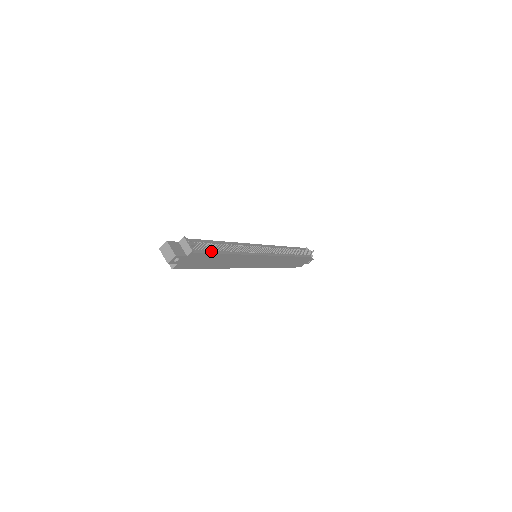
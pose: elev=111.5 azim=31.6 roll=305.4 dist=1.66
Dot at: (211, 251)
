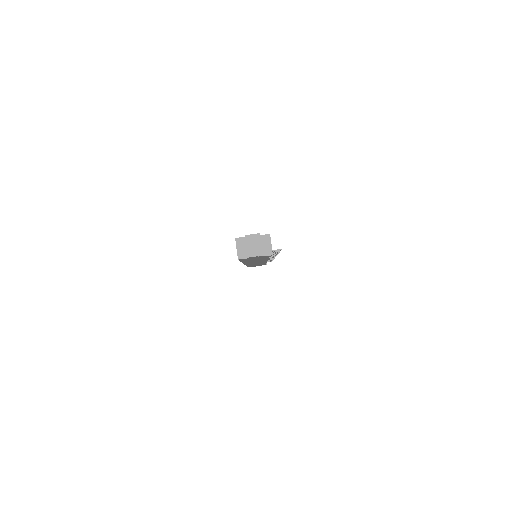
Dot at: occluded
